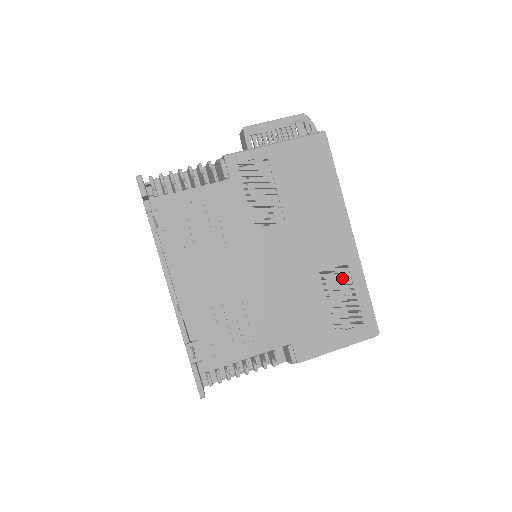
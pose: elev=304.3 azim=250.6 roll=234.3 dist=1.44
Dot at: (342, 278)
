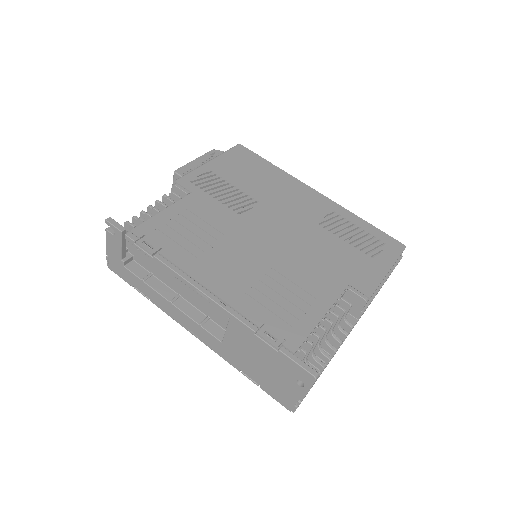
Dot at: occluded
